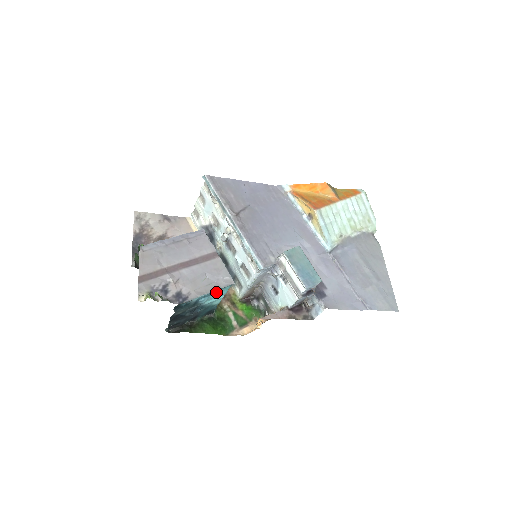
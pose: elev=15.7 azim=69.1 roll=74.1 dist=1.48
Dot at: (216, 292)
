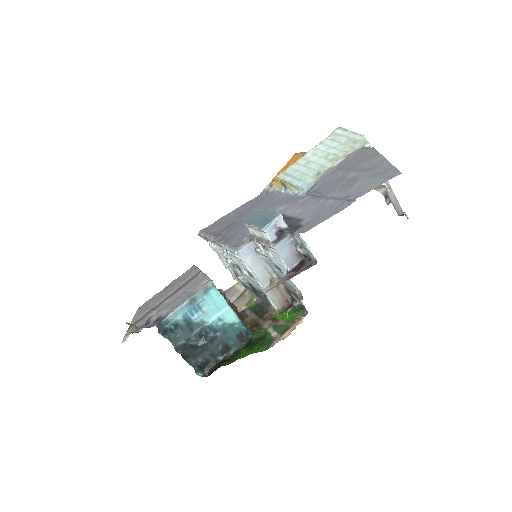
Dot at: (204, 302)
